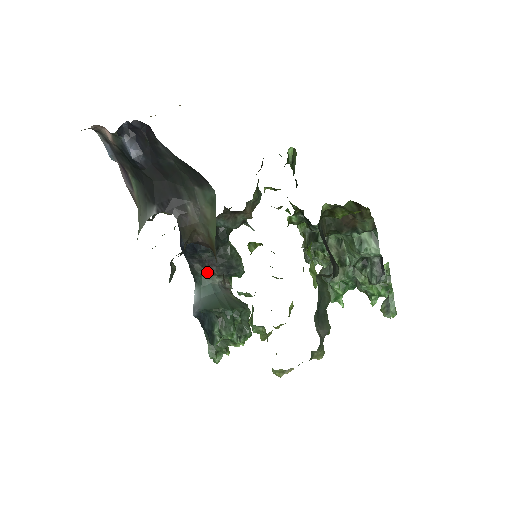
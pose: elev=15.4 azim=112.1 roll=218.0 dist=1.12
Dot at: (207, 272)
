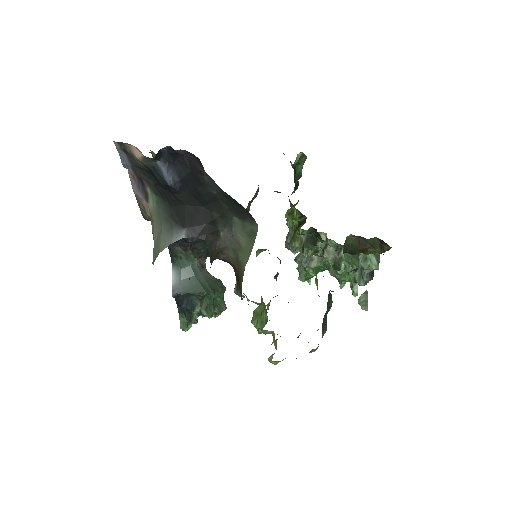
Dot at: (188, 255)
